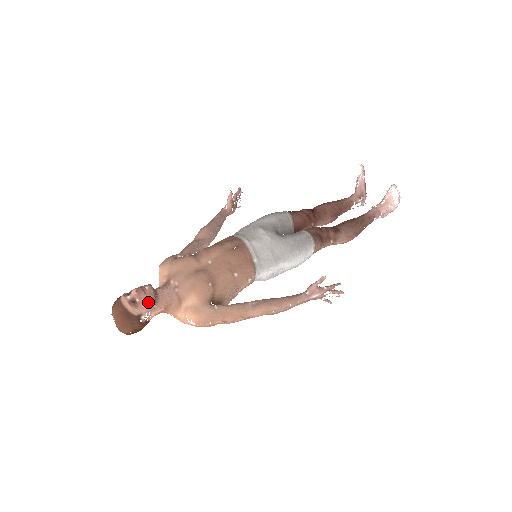
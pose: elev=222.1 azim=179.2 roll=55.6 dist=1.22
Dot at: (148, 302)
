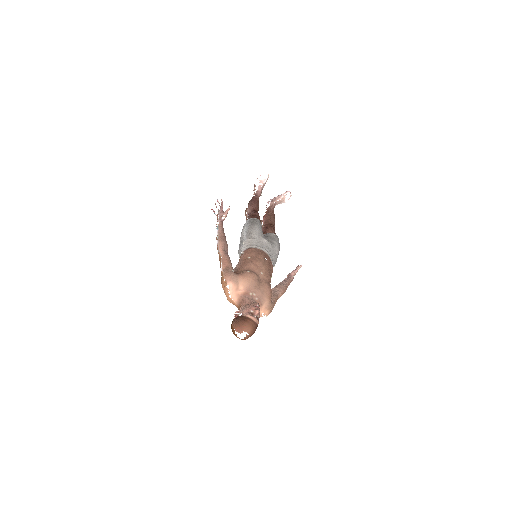
Dot at: (259, 315)
